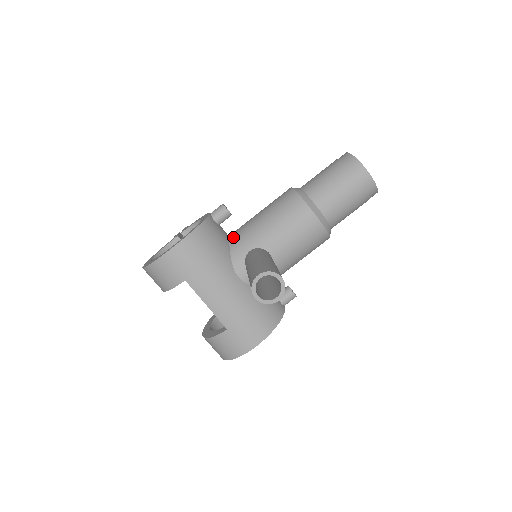
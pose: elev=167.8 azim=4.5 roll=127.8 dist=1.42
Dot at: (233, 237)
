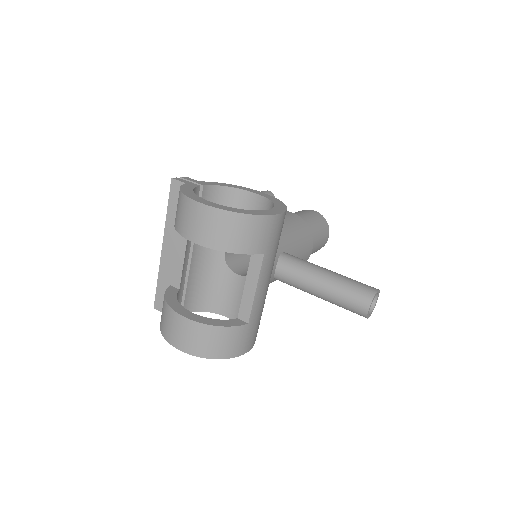
Dot at: occluded
